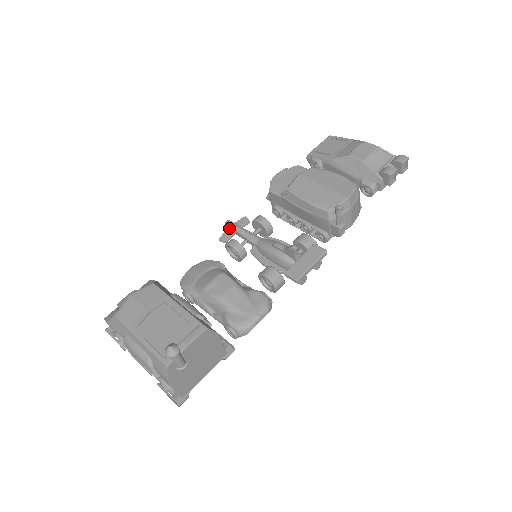
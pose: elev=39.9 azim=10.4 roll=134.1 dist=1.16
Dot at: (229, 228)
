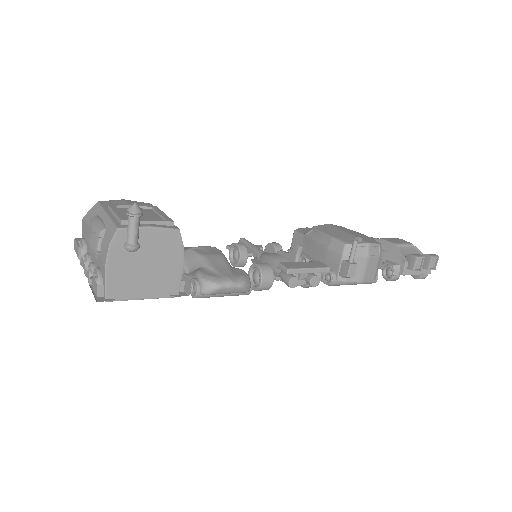
Dot at: occluded
